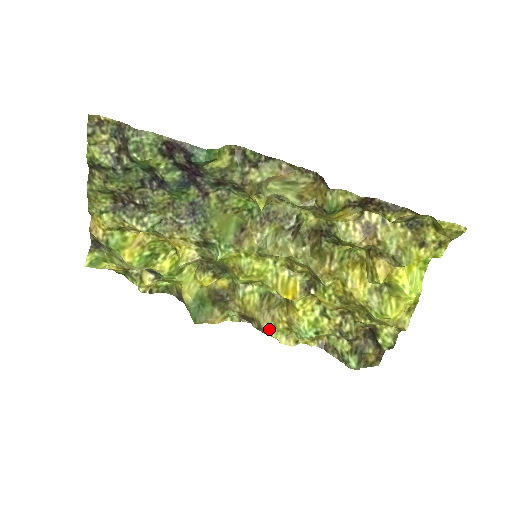
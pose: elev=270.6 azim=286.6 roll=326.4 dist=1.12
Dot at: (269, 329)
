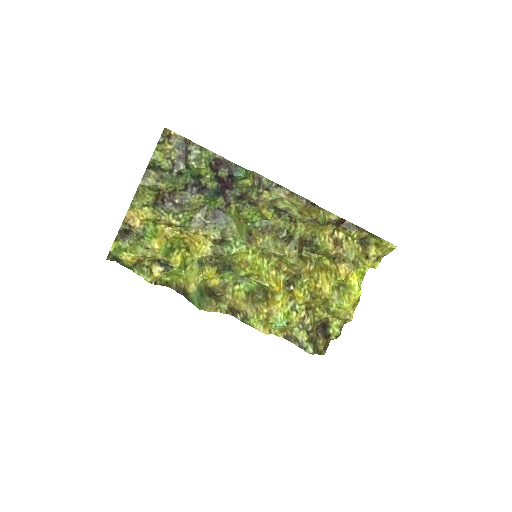
Dot at: (252, 319)
